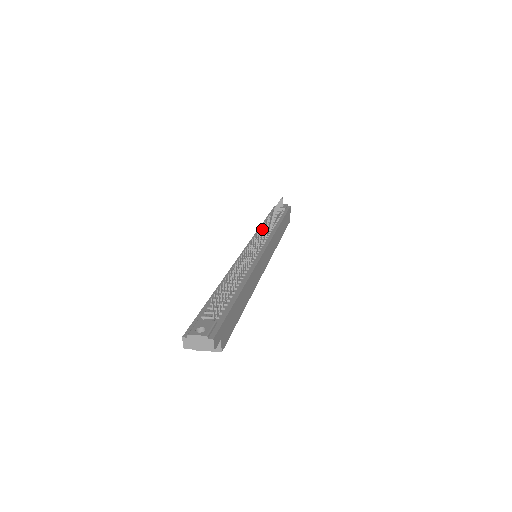
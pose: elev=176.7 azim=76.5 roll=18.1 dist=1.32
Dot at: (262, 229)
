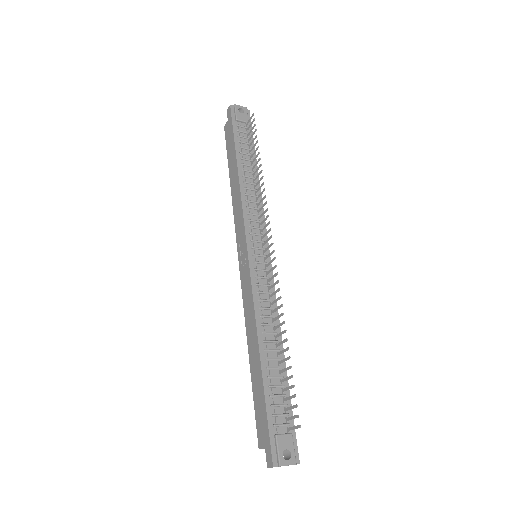
Dot at: (268, 224)
